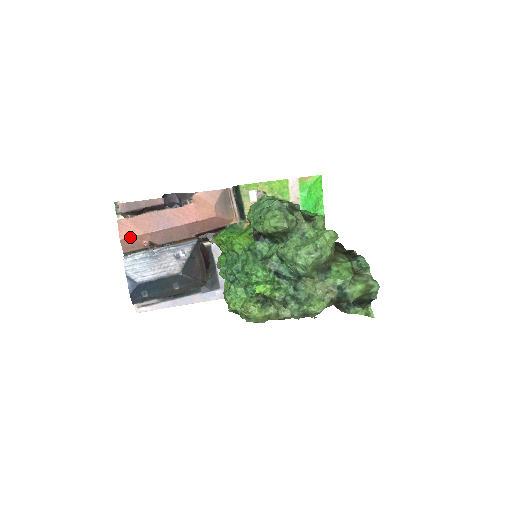
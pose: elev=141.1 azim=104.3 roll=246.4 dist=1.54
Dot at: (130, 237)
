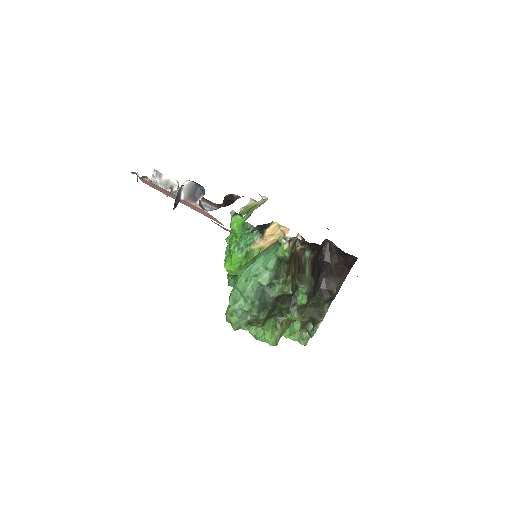
Dot at: occluded
